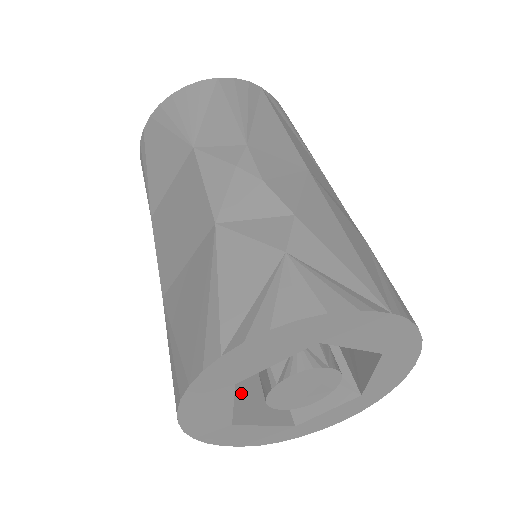
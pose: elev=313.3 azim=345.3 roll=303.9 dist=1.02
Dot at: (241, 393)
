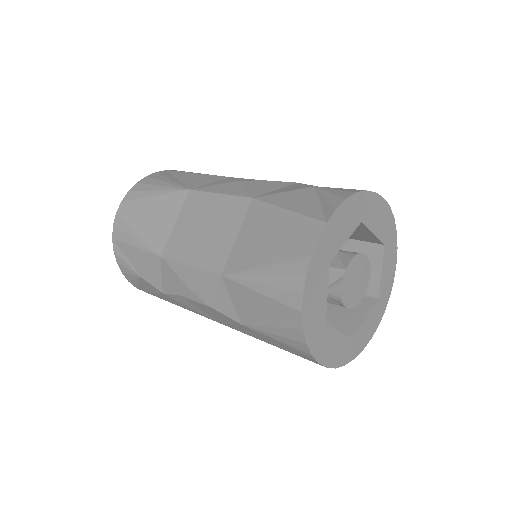
Dot at: occluded
